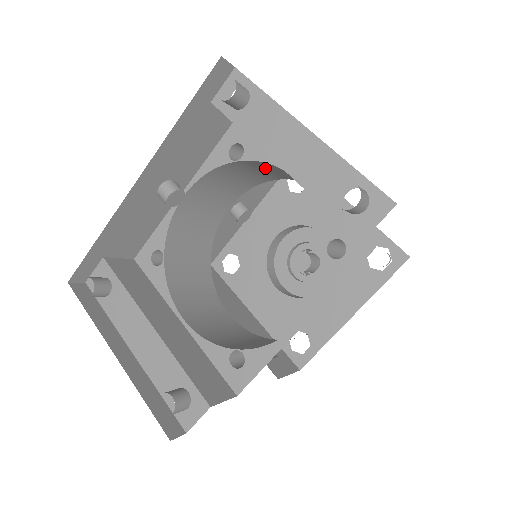
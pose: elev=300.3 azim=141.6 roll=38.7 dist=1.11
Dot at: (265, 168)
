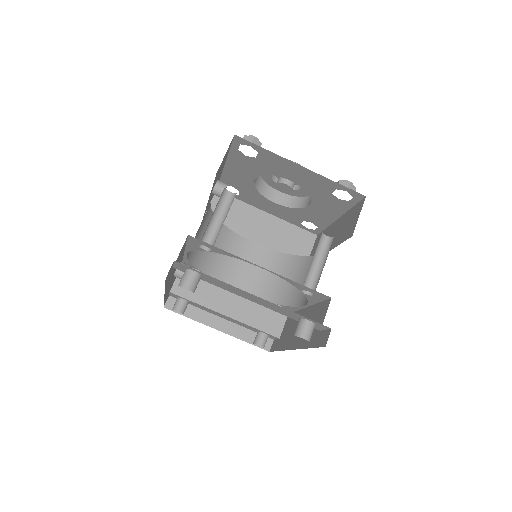
Dot at: occluded
